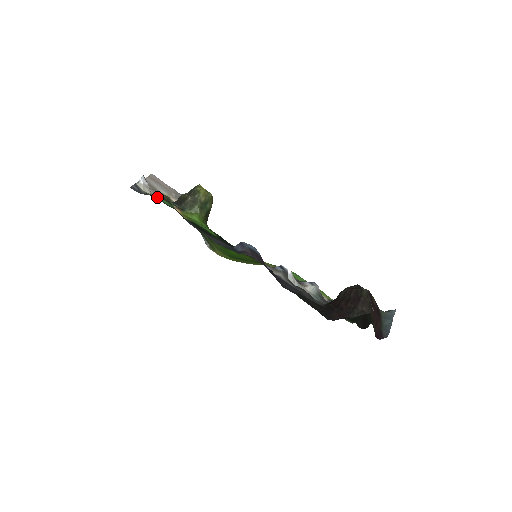
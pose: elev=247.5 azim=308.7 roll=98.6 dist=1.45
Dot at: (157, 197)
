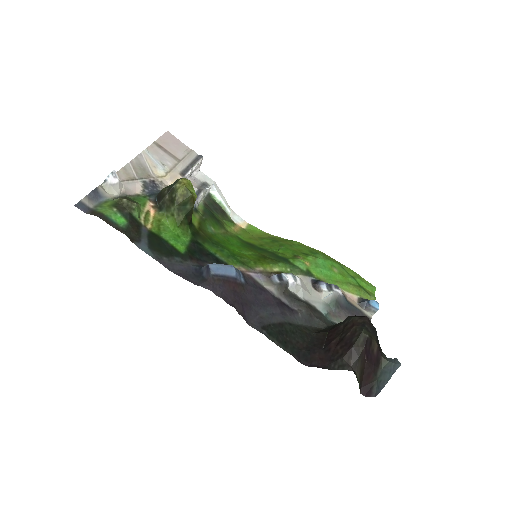
Dot at: (108, 213)
